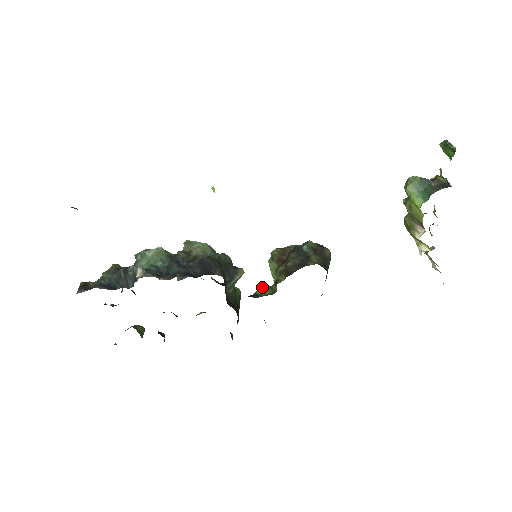
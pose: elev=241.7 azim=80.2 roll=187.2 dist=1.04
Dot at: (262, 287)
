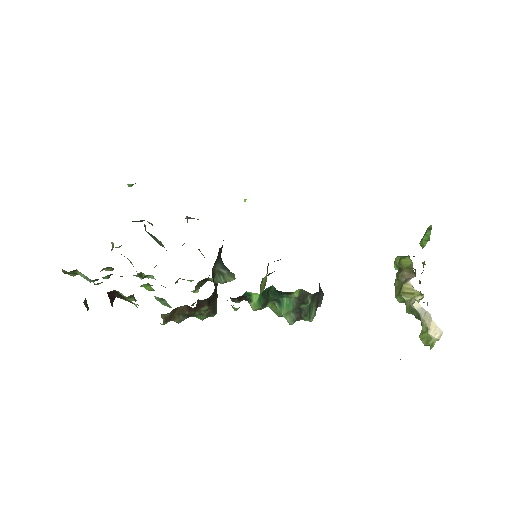
Dot at: occluded
